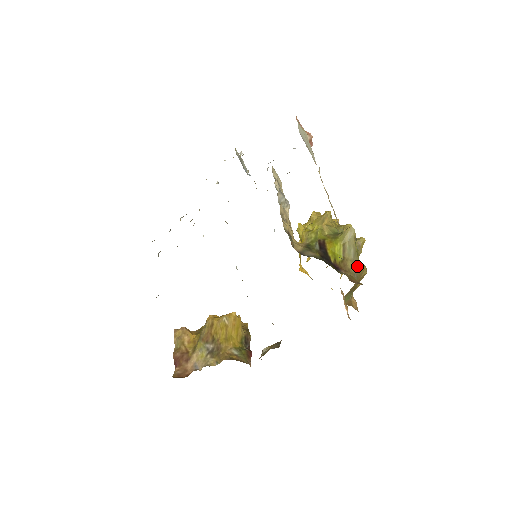
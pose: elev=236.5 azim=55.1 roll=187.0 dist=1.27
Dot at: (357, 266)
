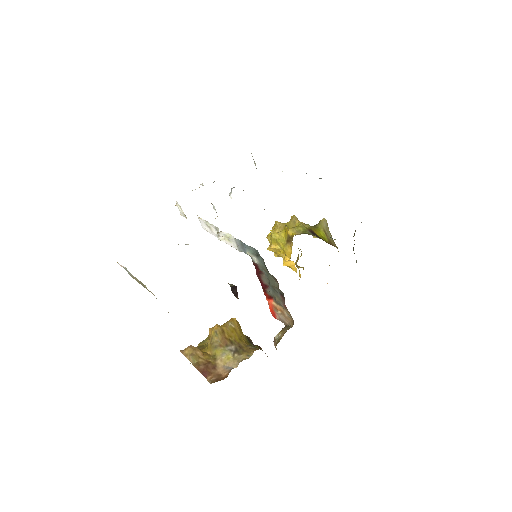
Dot at: occluded
